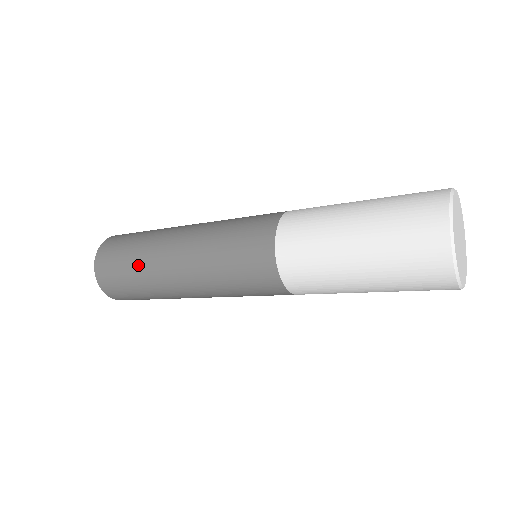
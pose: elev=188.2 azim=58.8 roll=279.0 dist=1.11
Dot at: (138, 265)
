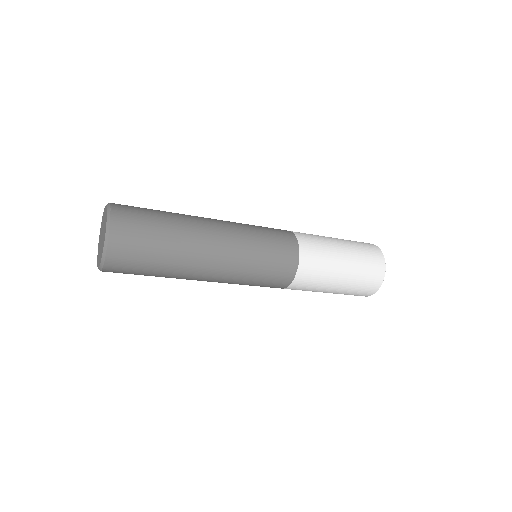
Dot at: (174, 234)
